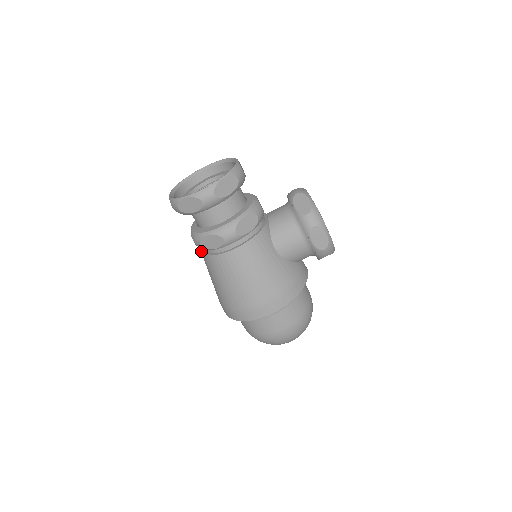
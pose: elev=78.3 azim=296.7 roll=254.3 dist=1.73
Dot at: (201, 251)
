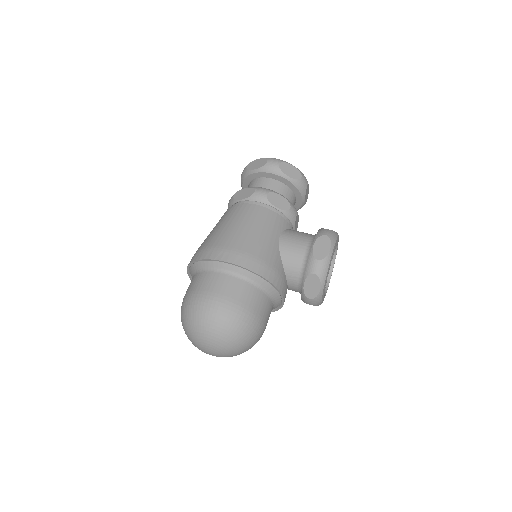
Dot at: occluded
